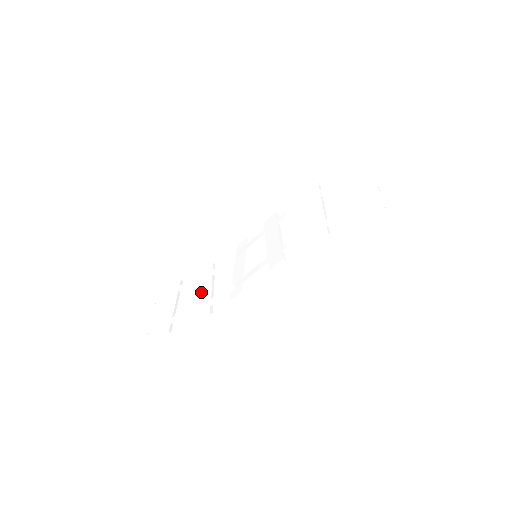
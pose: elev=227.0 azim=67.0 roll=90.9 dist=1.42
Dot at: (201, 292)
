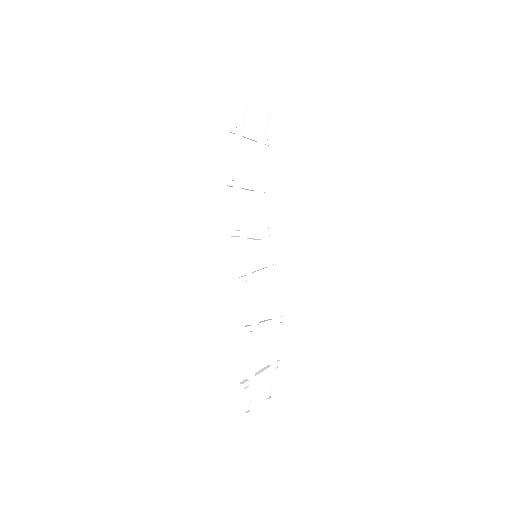
Dot at: occluded
